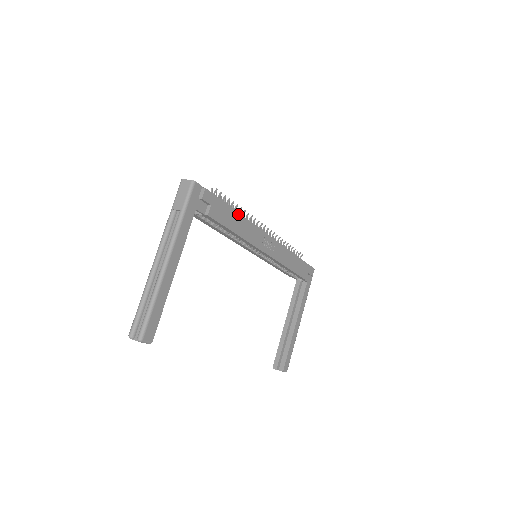
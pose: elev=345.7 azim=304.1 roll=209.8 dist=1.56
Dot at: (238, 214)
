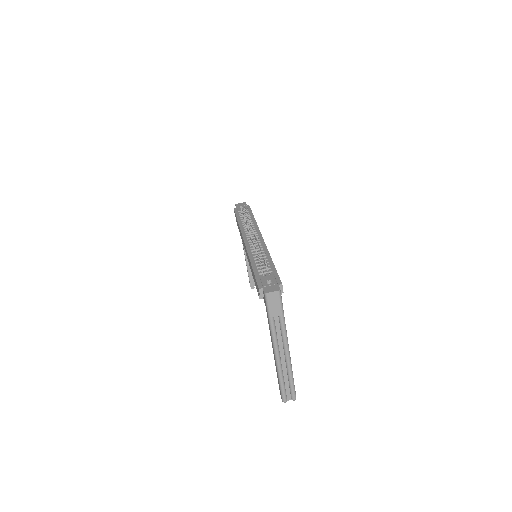
Dot at: (272, 261)
